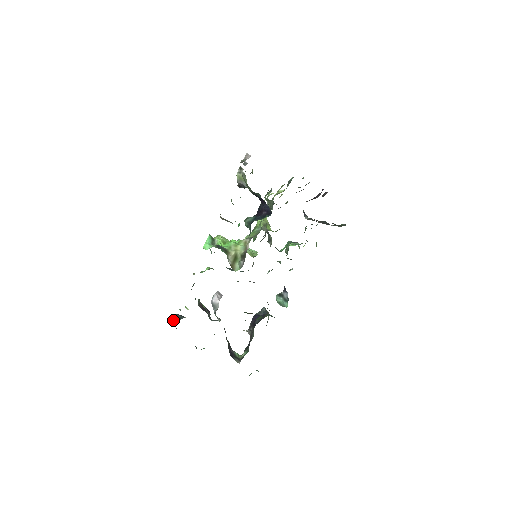
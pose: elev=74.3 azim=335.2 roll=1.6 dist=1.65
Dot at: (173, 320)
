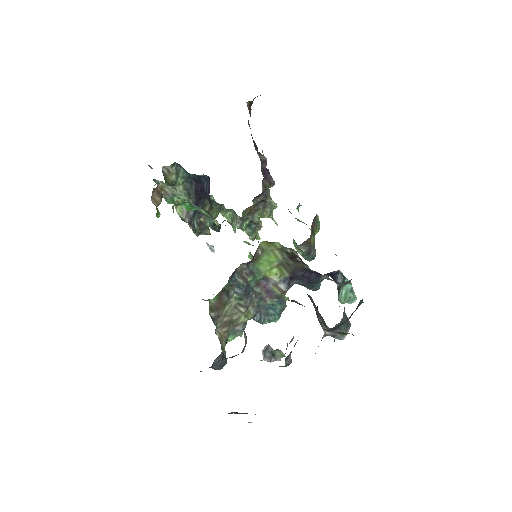
Dot at: (230, 413)
